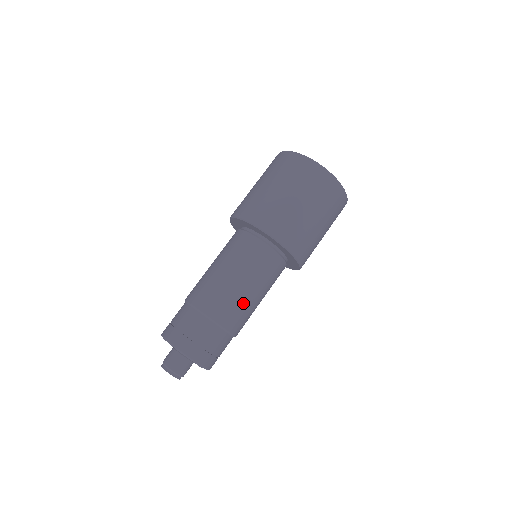
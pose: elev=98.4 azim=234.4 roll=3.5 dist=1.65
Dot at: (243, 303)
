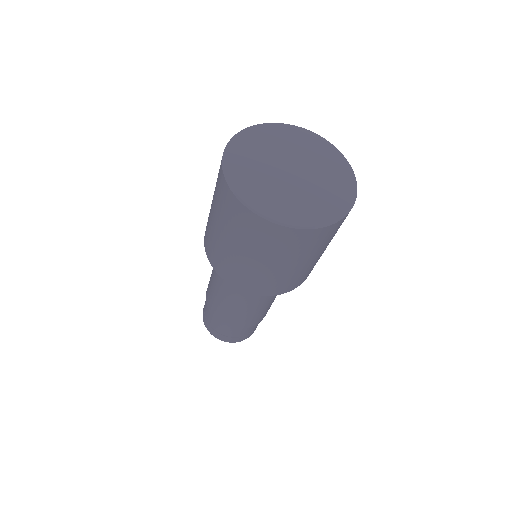
Dot at: (258, 313)
